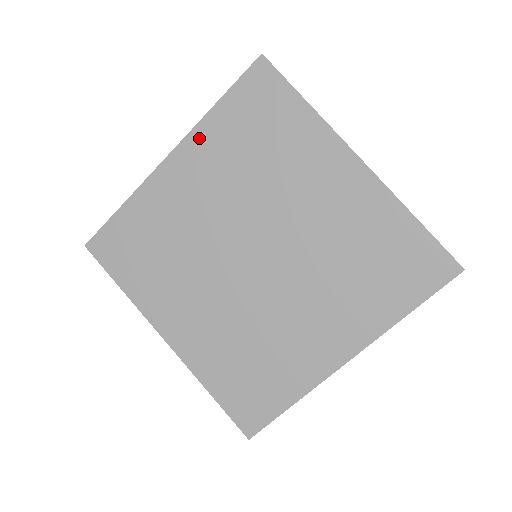
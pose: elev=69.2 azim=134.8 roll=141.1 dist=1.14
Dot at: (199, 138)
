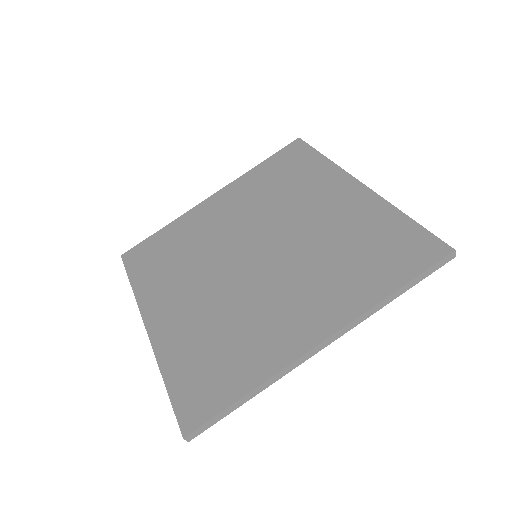
Dot at: (239, 183)
